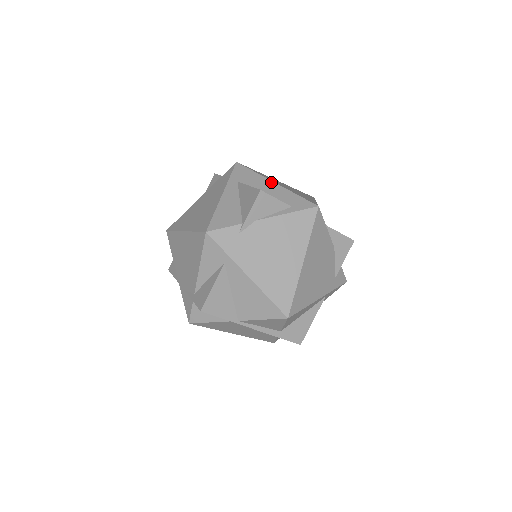
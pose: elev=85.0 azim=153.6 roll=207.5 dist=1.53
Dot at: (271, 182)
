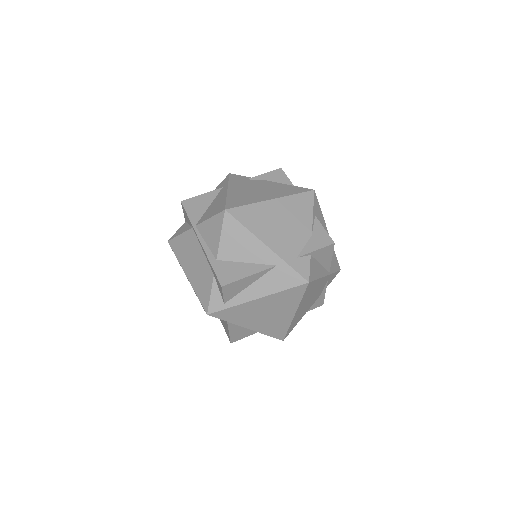
Dot at: occluded
